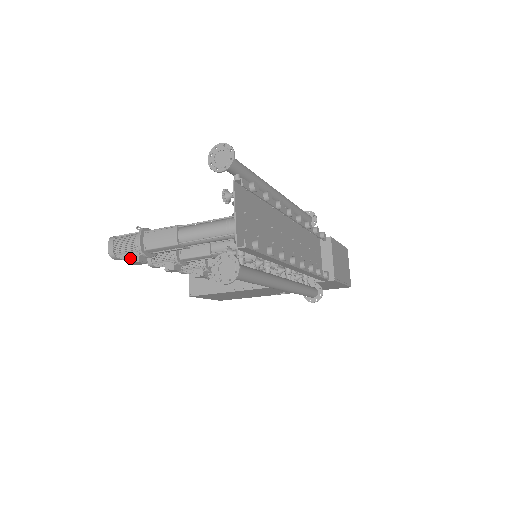
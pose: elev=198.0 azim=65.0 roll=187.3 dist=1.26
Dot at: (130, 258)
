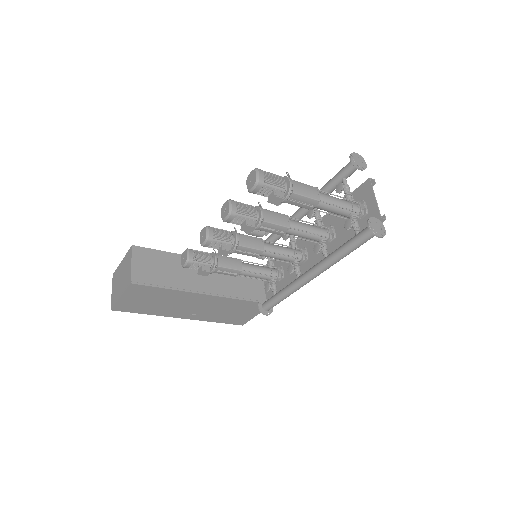
Dot at: (276, 193)
